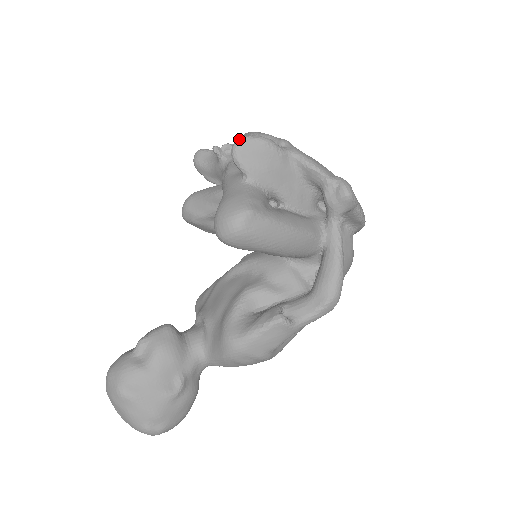
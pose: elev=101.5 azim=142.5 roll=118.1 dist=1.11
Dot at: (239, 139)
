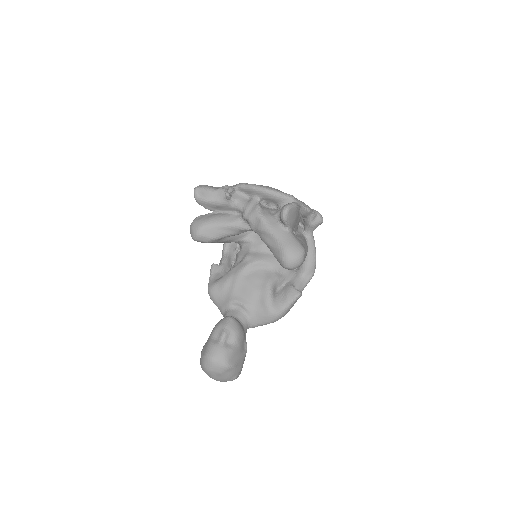
Dot at: (287, 209)
